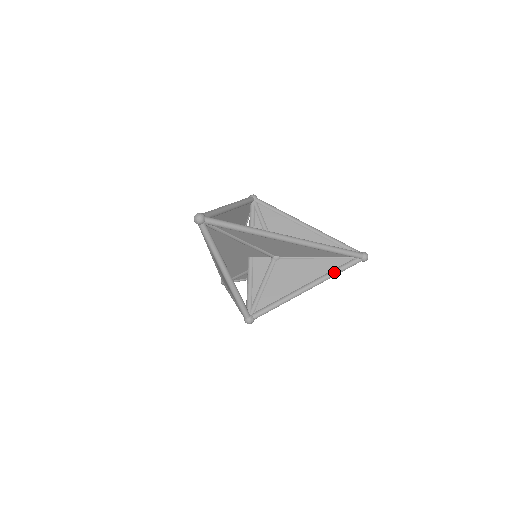
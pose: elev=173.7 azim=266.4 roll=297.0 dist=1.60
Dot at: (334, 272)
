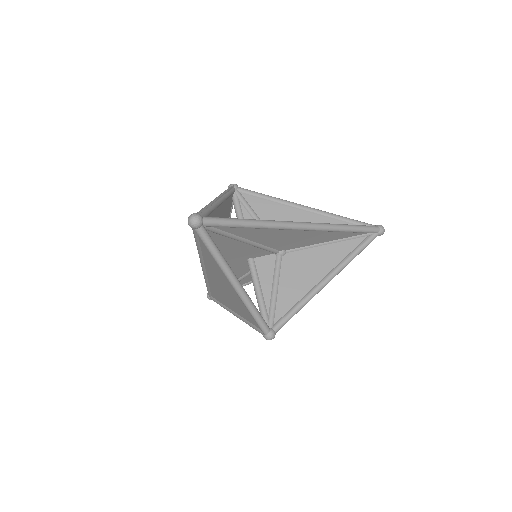
Dot at: (352, 255)
